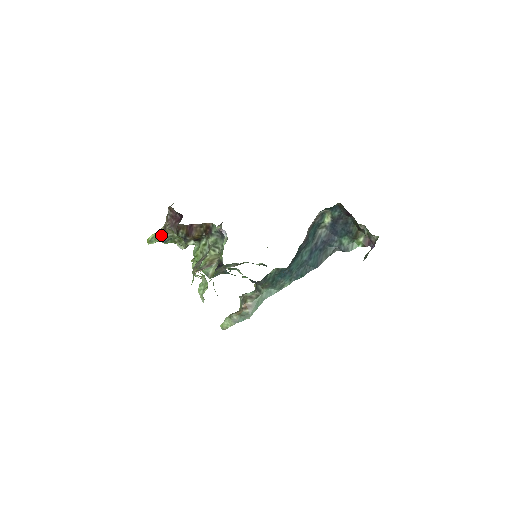
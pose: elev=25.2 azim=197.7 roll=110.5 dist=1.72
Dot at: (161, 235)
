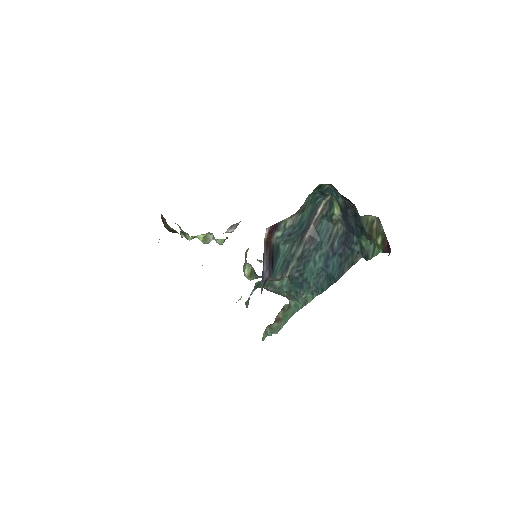
Dot at: occluded
